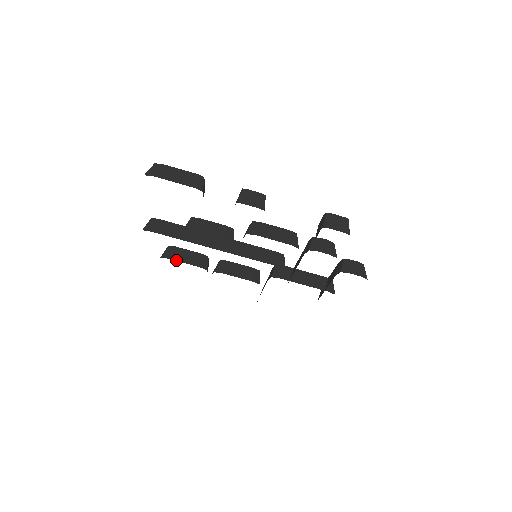
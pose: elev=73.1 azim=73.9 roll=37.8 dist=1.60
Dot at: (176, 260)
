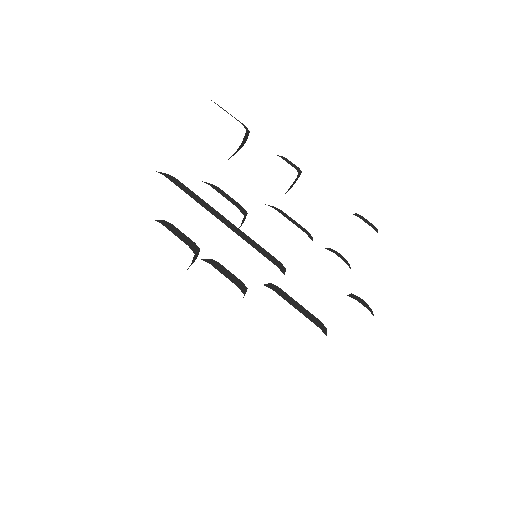
Dot at: (168, 229)
